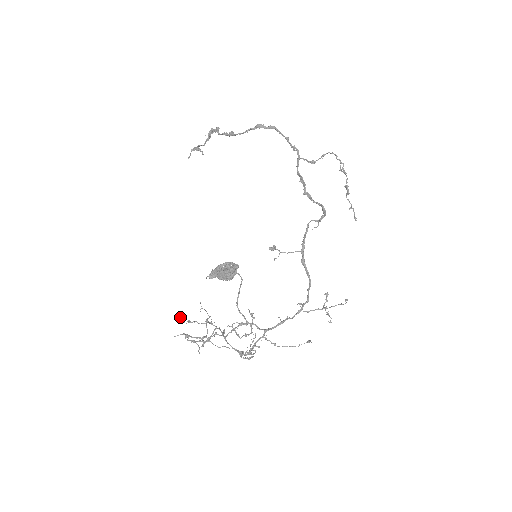
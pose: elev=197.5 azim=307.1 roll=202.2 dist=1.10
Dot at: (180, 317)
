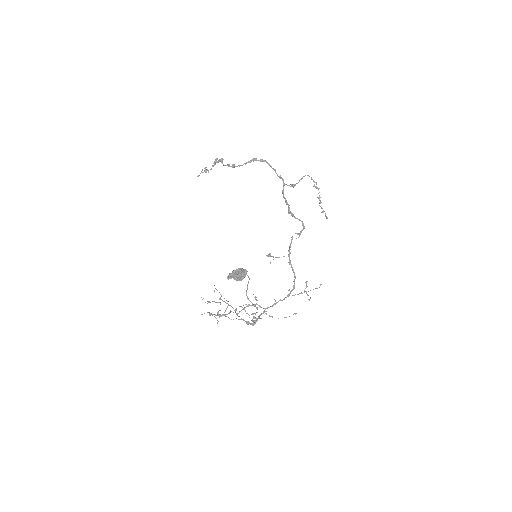
Dot at: (202, 299)
